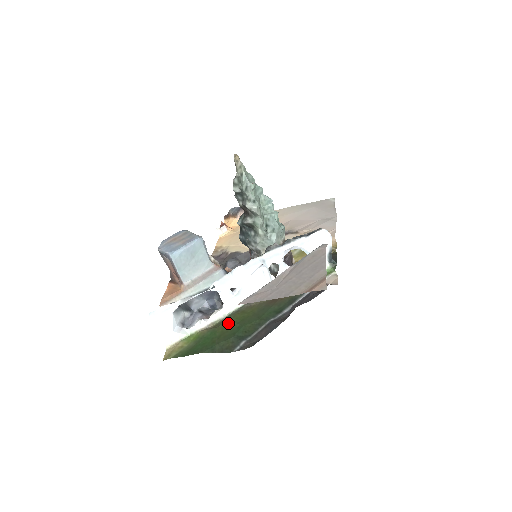
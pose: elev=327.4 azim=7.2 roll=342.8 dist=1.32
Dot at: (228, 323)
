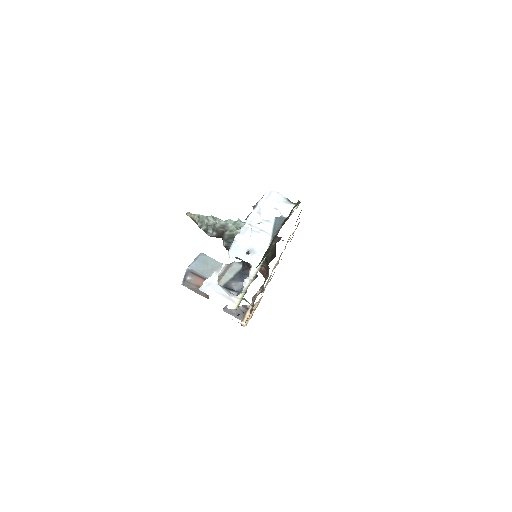
Dot at: occluded
